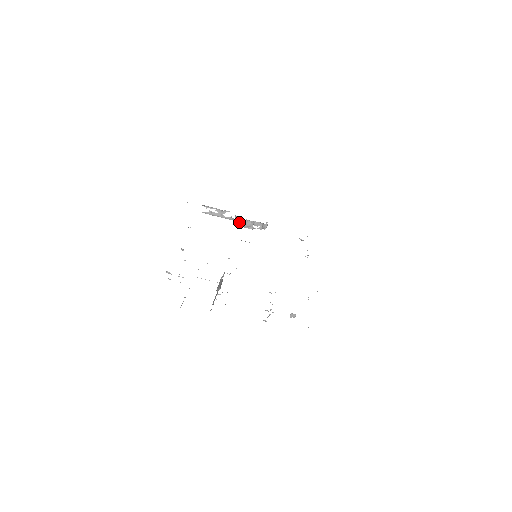
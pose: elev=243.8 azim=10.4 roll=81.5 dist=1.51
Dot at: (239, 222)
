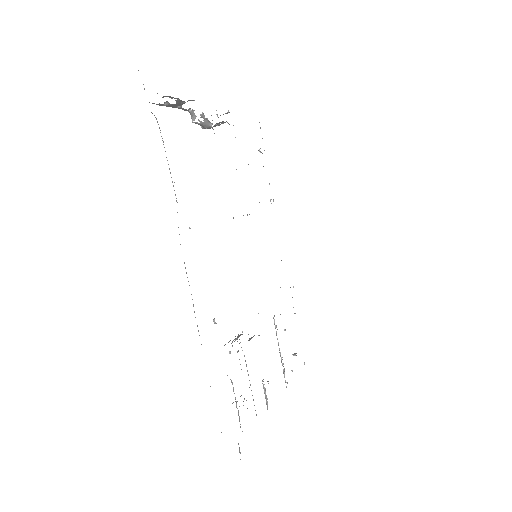
Dot at: (203, 125)
